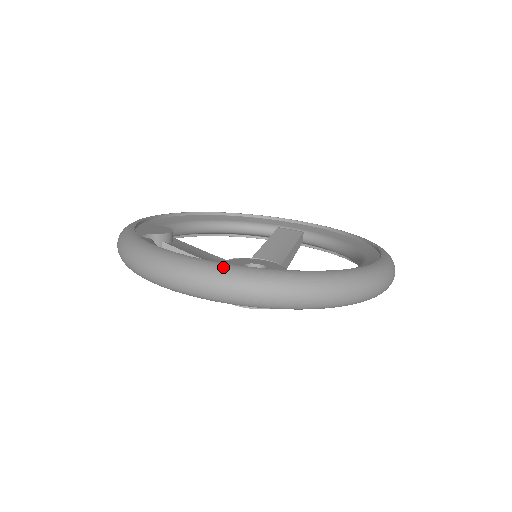
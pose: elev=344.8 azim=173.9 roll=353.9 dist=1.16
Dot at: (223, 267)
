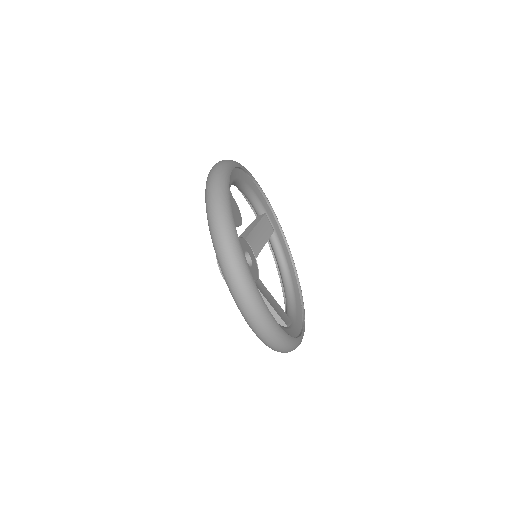
Dot at: (273, 321)
